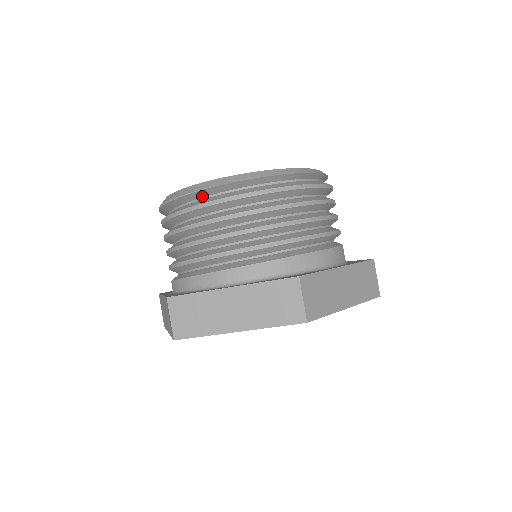
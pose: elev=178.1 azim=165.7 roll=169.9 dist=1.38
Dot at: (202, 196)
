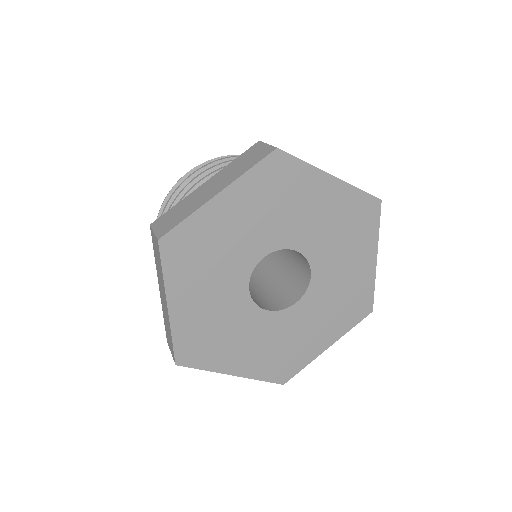
Dot at: occluded
